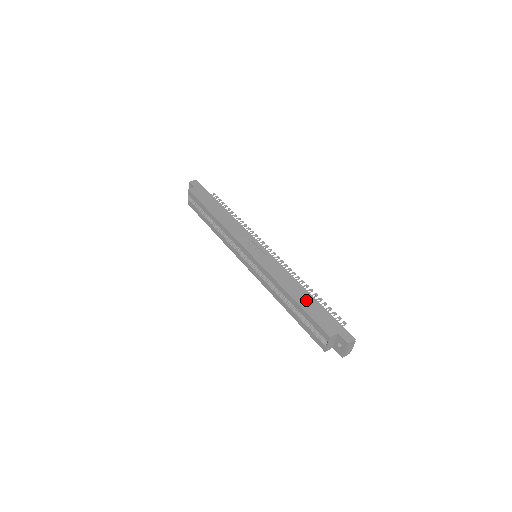
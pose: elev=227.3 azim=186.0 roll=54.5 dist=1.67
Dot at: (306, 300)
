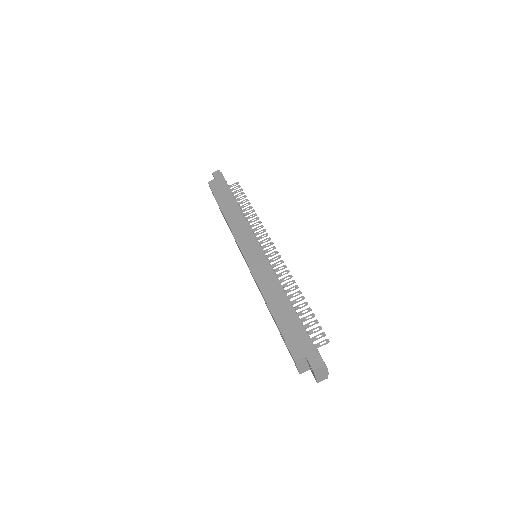
Dot at: (284, 313)
